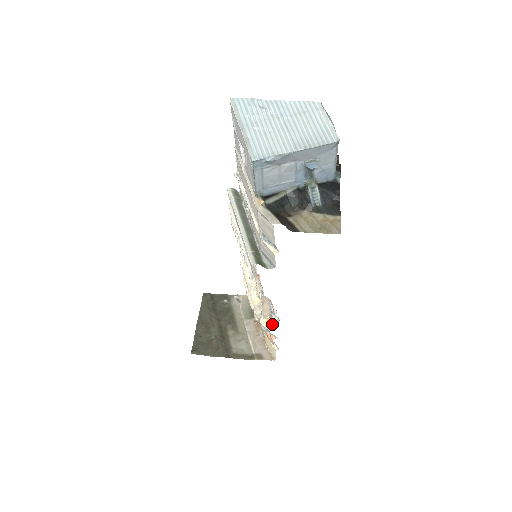
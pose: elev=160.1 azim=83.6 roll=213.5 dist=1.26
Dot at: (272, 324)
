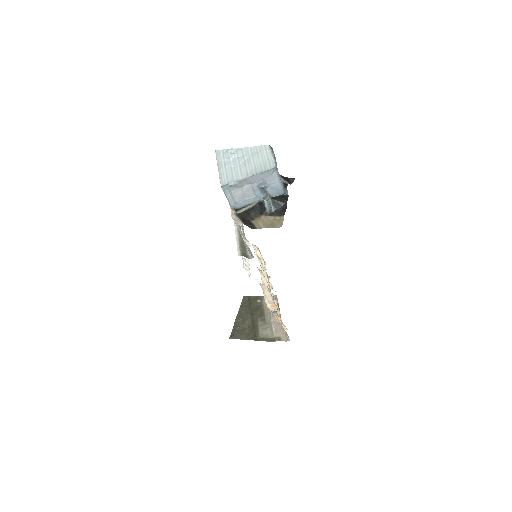
Dot at: (275, 307)
